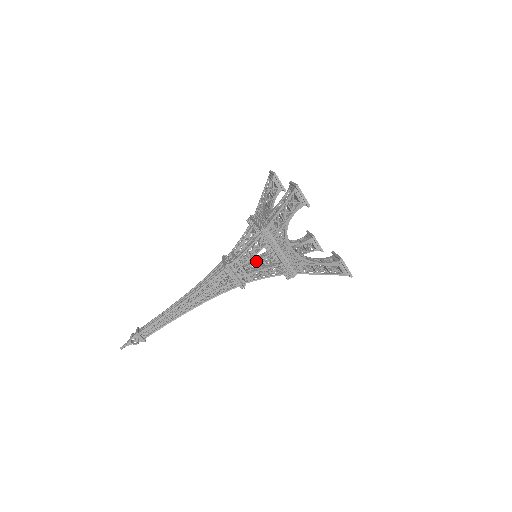
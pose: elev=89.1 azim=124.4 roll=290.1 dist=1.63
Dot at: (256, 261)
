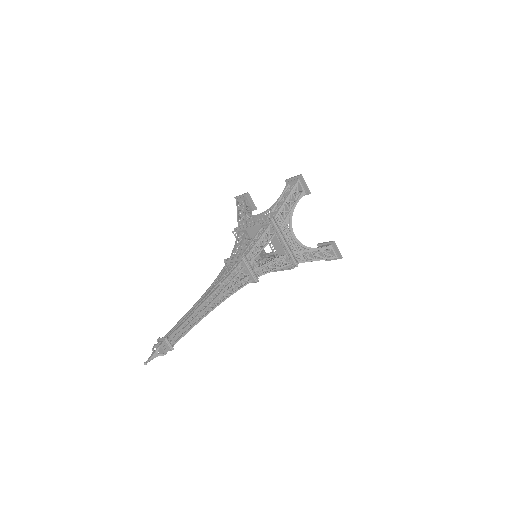
Dot at: occluded
